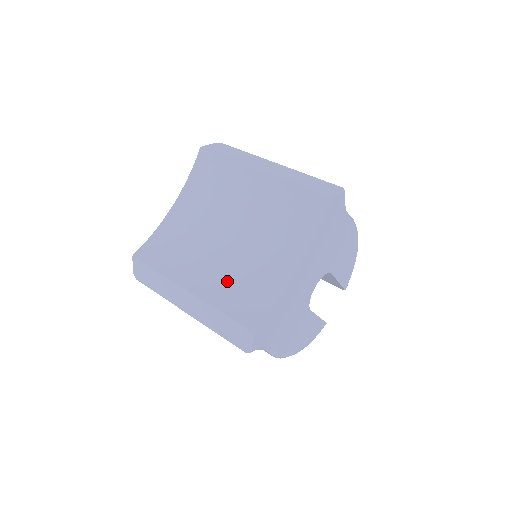
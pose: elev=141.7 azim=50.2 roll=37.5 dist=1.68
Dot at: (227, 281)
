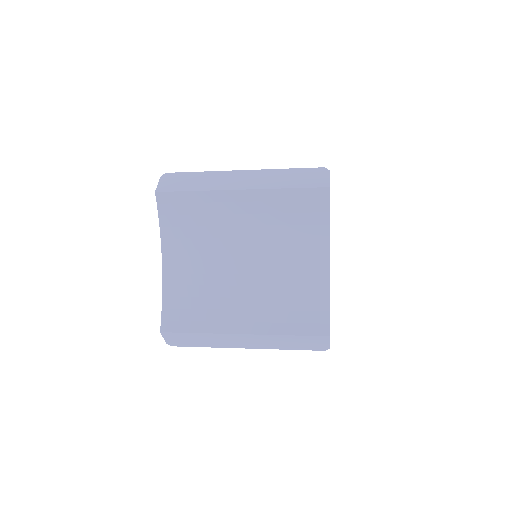
Dot at: (273, 305)
